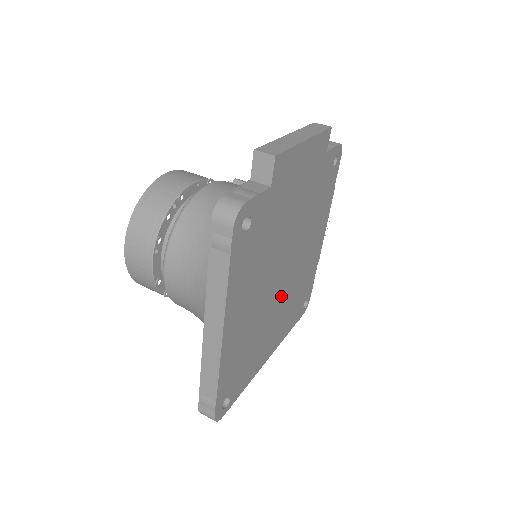
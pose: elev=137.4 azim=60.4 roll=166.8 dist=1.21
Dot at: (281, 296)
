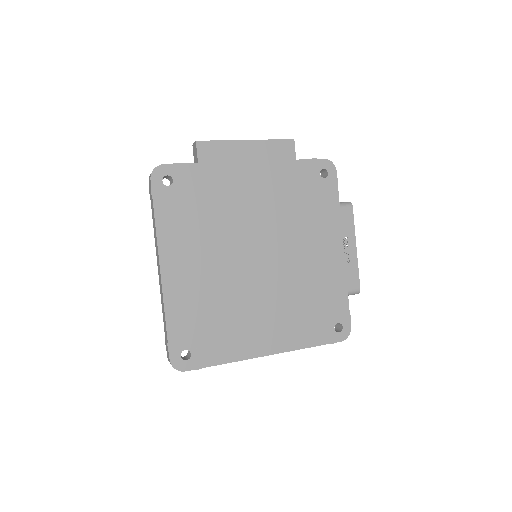
Dot at: (265, 284)
